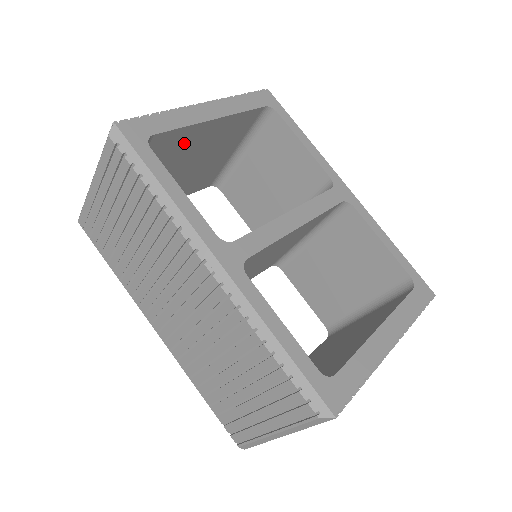
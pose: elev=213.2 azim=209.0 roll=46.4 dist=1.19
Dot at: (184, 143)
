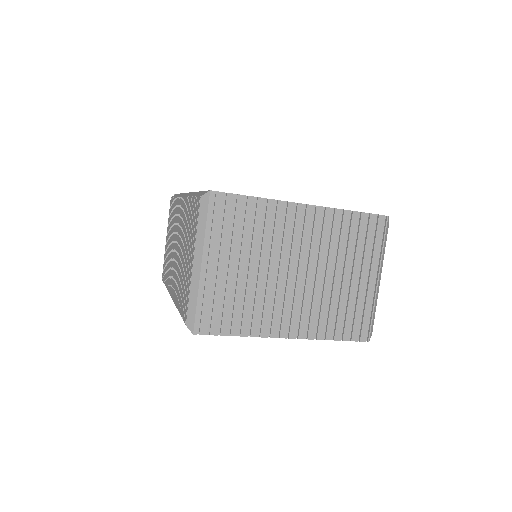
Dot at: occluded
